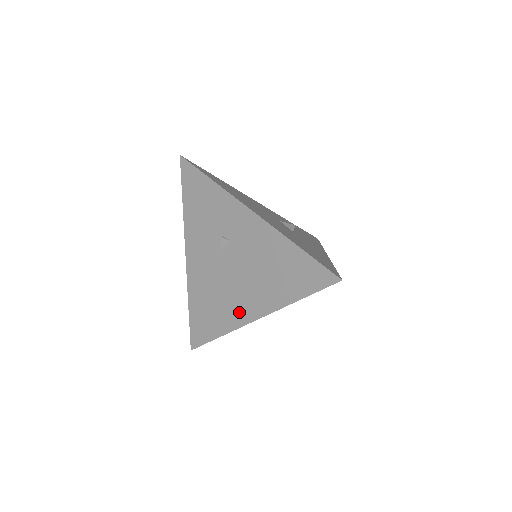
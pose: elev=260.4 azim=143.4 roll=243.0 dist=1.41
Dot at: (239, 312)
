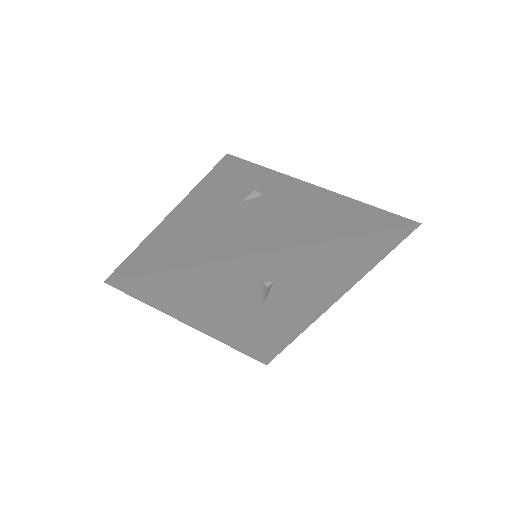
Dot at: (244, 244)
